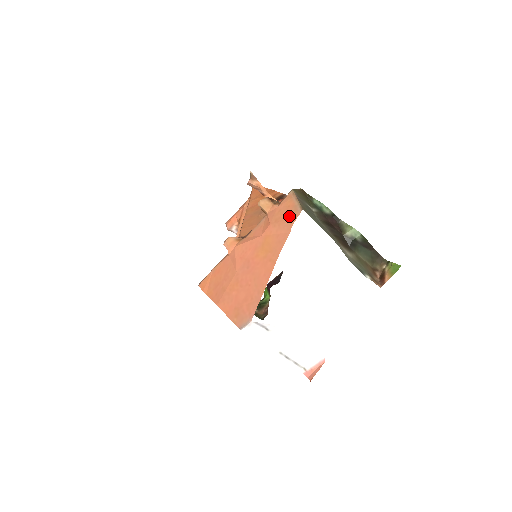
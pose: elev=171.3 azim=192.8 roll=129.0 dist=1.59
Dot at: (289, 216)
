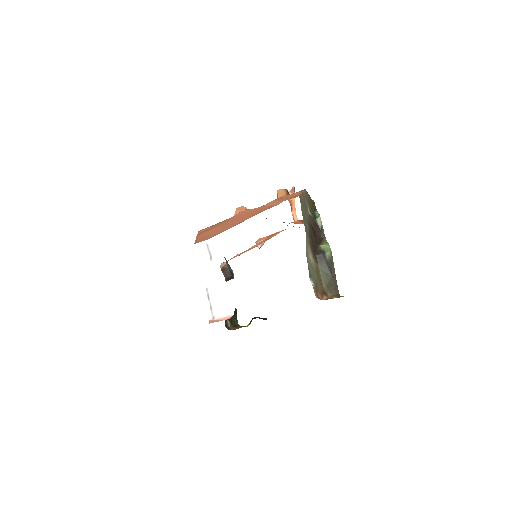
Dot at: (288, 198)
